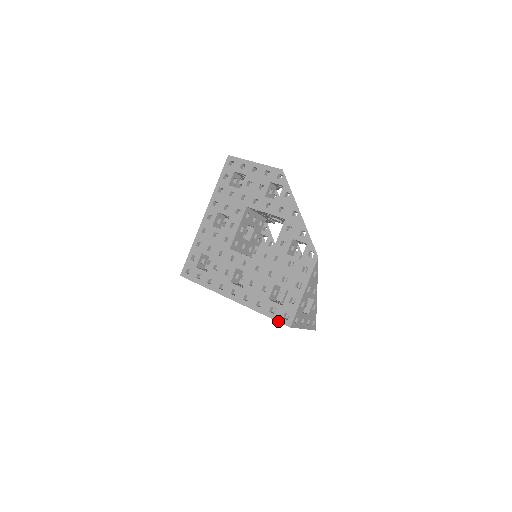
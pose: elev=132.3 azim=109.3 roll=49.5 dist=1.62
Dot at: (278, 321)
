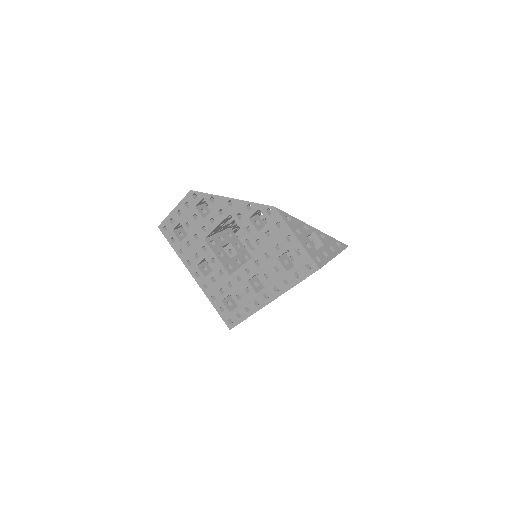
Dot at: occluded
